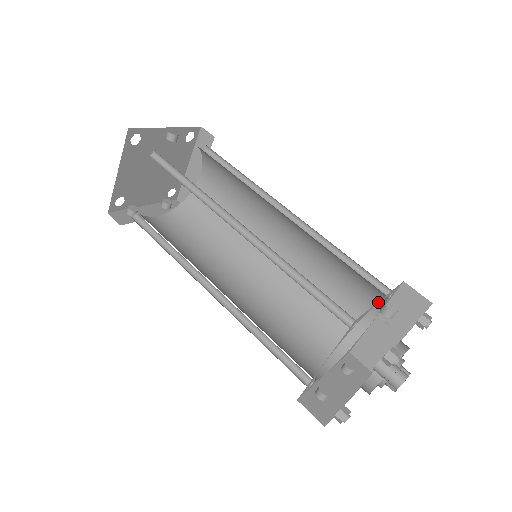
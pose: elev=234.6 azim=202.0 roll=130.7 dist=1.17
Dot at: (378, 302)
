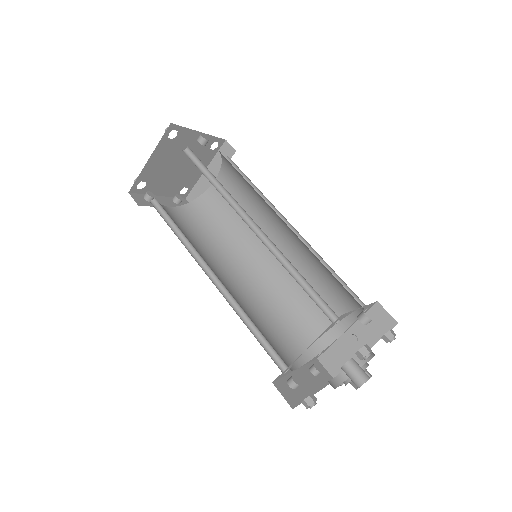
Dot at: (352, 316)
